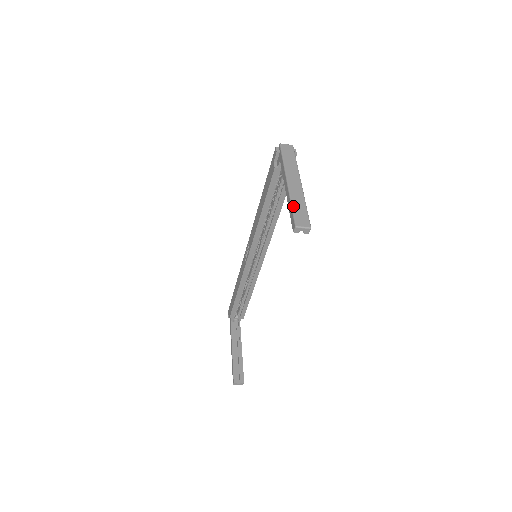
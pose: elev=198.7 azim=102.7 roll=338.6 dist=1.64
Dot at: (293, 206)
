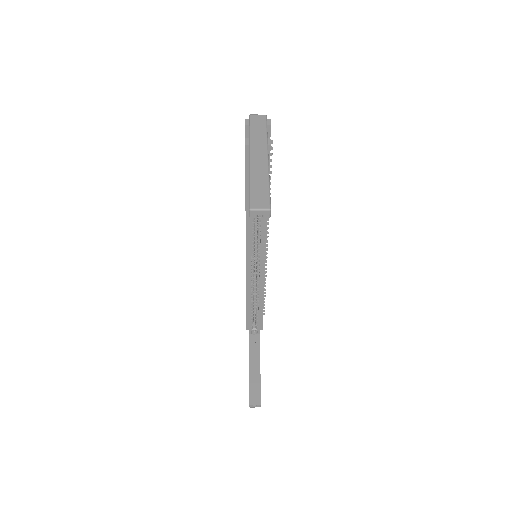
Dot at: (251, 185)
